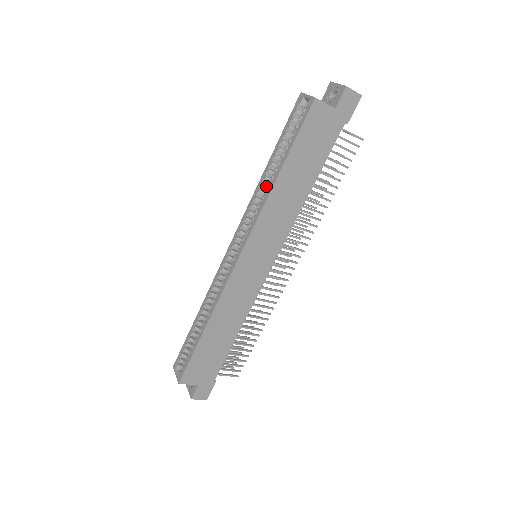
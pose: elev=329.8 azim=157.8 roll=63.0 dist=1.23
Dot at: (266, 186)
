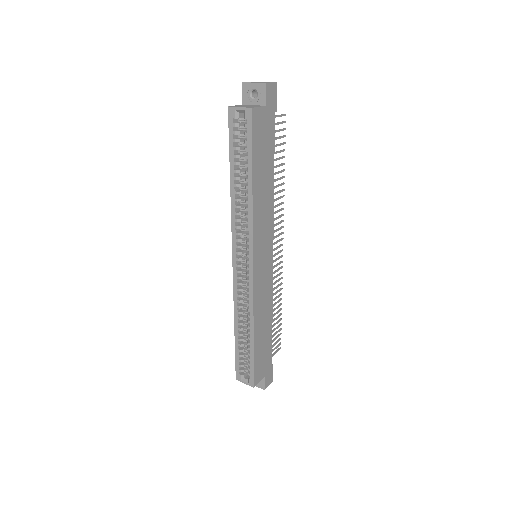
Dot at: (241, 199)
